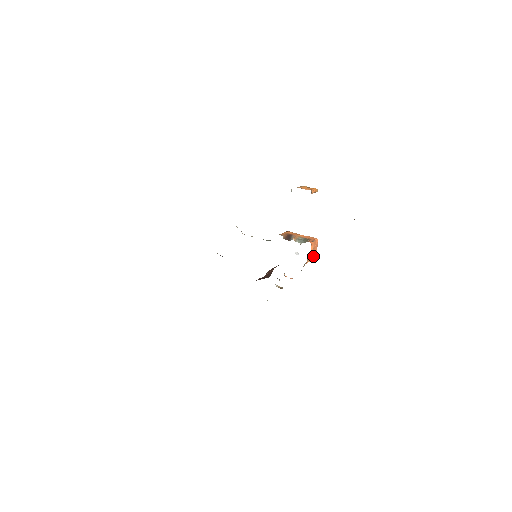
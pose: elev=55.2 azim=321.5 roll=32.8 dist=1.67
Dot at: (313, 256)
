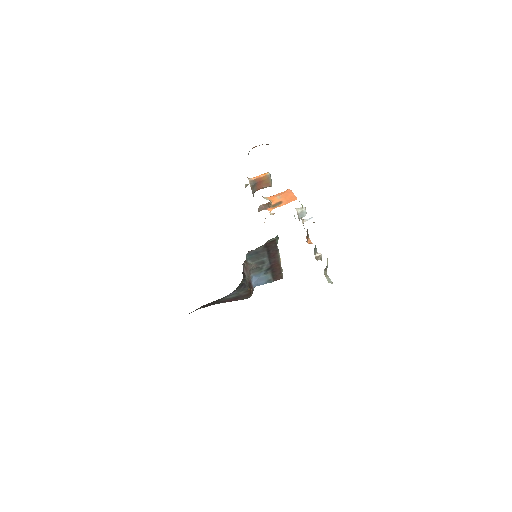
Dot at: (290, 201)
